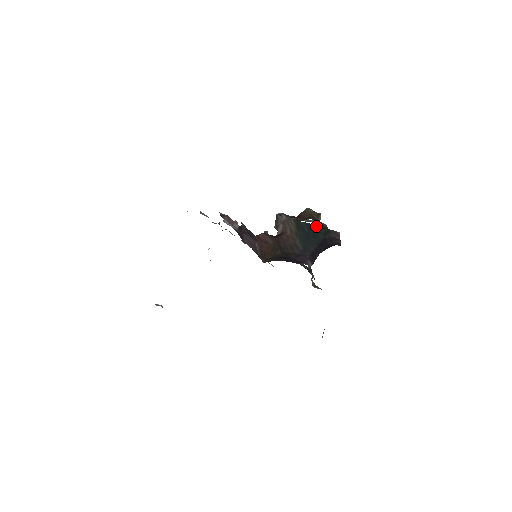
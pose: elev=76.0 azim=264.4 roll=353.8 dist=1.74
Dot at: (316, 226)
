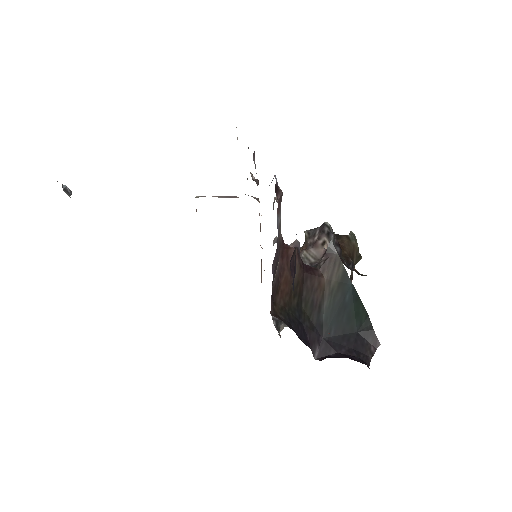
Dot at: (362, 305)
